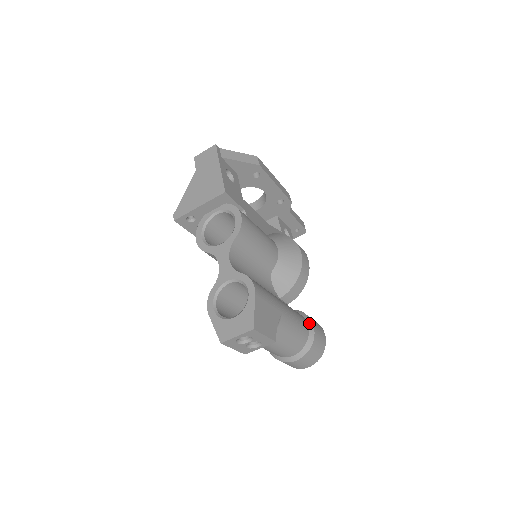
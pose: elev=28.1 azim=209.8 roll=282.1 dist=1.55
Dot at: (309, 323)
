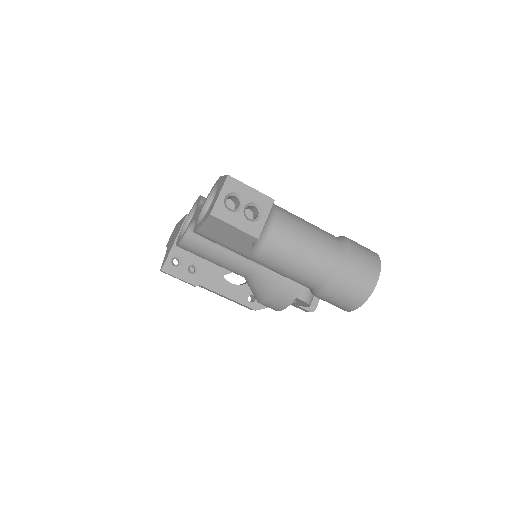
Dot at: occluded
